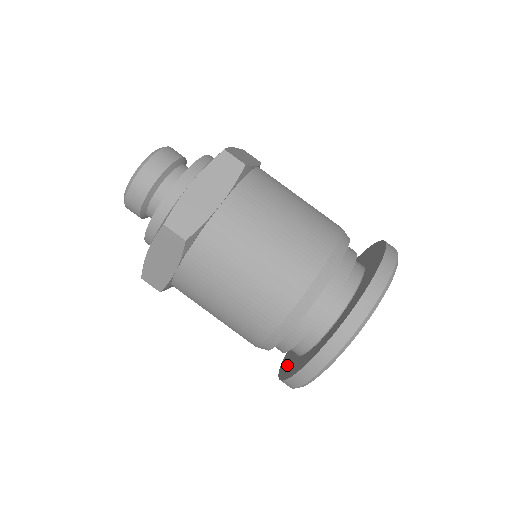
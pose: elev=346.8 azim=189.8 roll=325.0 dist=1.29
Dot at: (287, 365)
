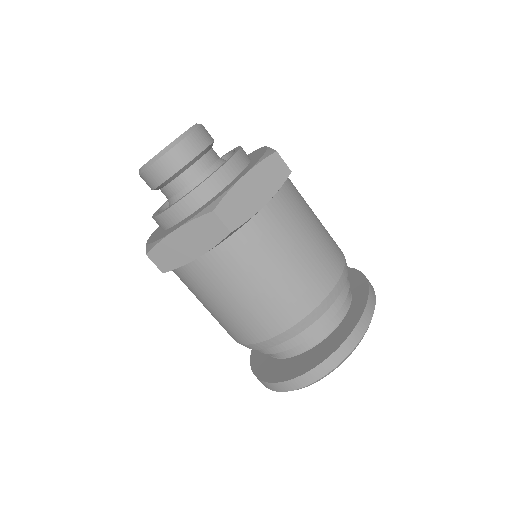
Dot at: (307, 361)
